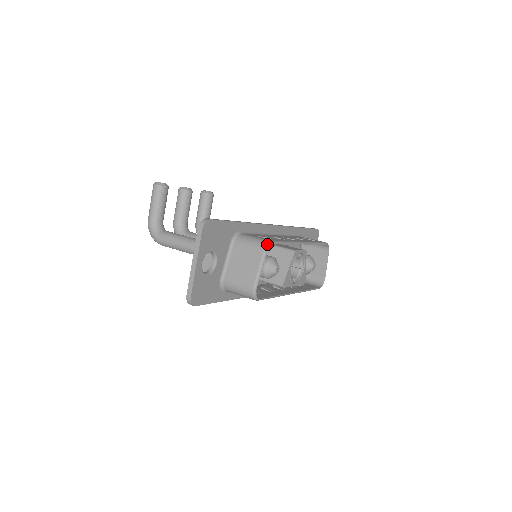
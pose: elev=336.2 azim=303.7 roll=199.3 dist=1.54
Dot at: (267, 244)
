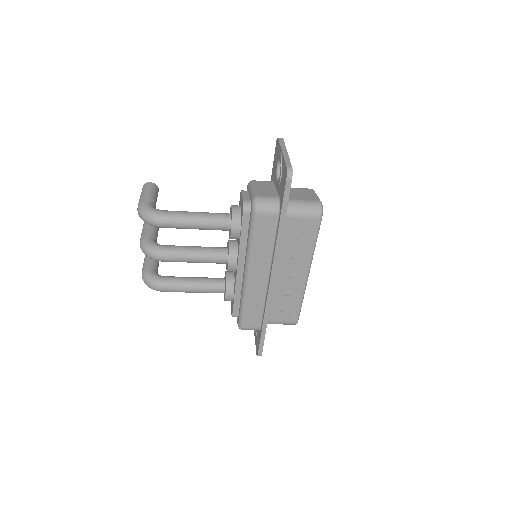
Dot at: occluded
